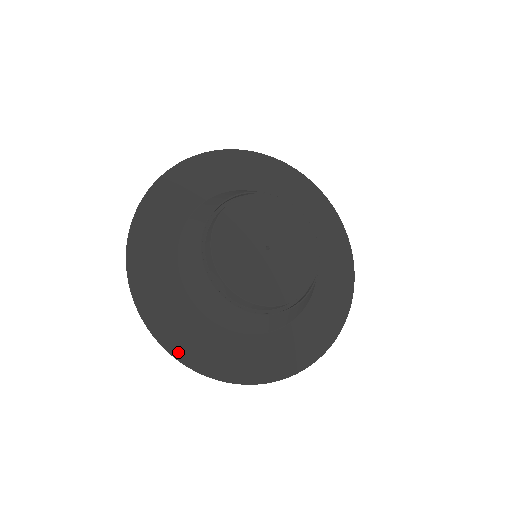
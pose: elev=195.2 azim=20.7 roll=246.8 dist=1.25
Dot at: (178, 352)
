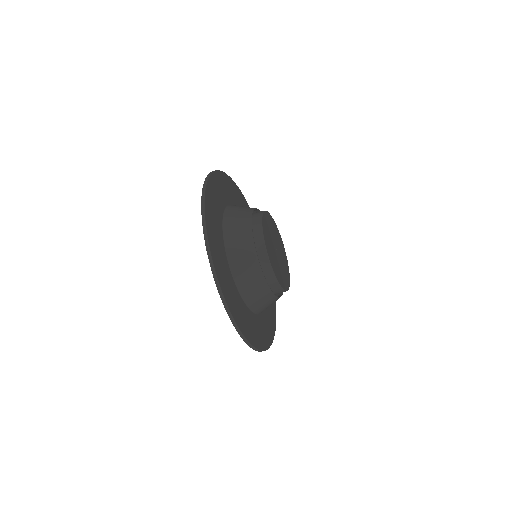
Dot at: (213, 256)
